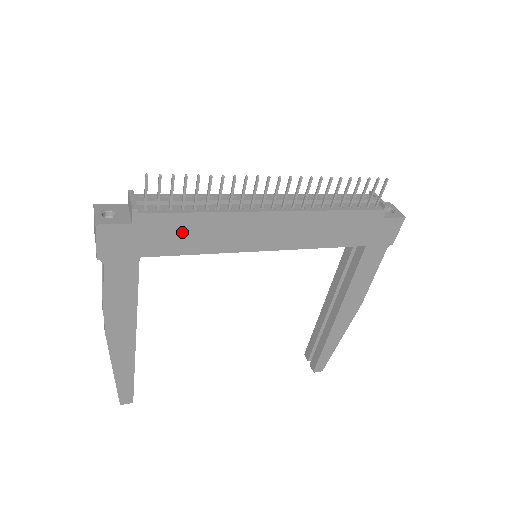
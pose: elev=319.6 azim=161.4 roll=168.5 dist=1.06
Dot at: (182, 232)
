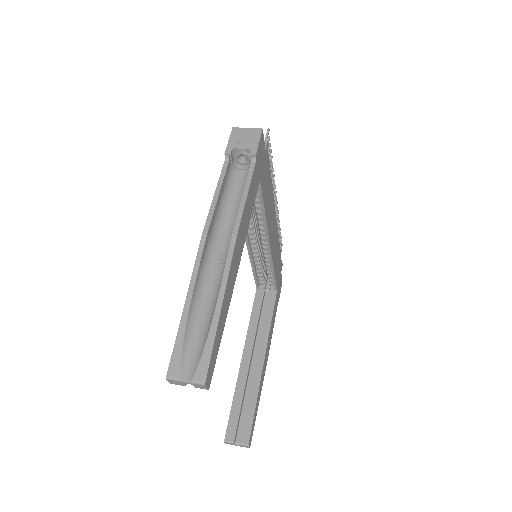
Dot at: (267, 185)
